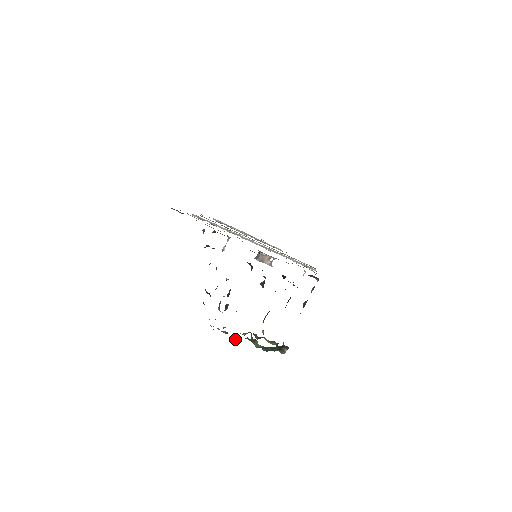
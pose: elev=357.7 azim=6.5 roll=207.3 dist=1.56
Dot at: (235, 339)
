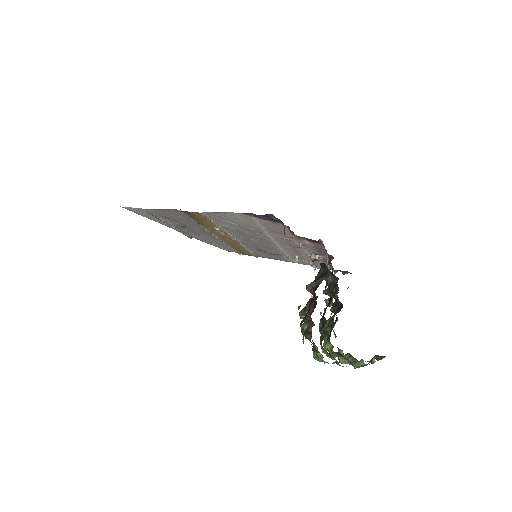
Dot at: occluded
